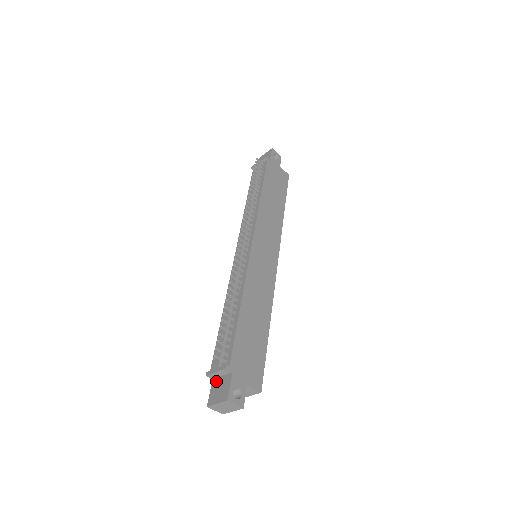
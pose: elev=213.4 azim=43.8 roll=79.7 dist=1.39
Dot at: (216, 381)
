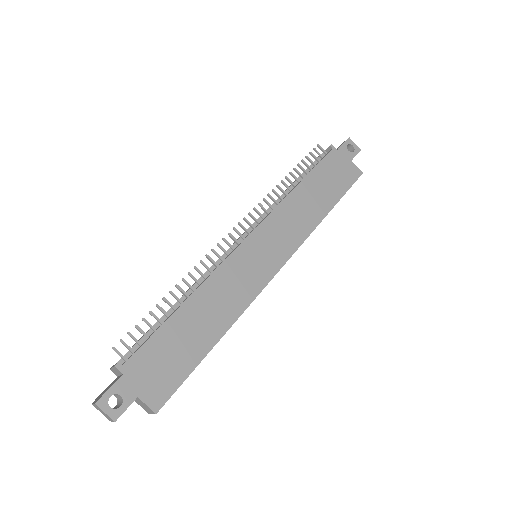
Dot at: (115, 379)
